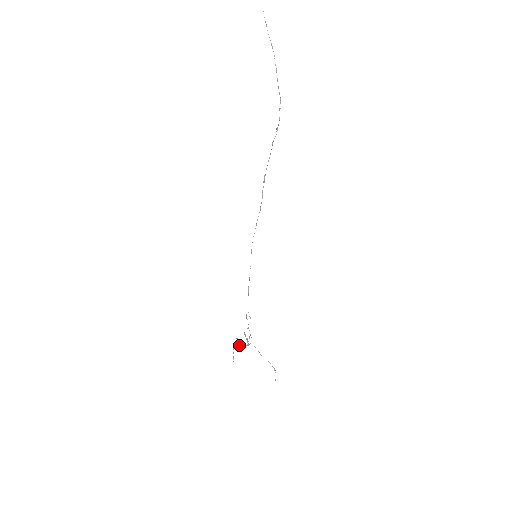
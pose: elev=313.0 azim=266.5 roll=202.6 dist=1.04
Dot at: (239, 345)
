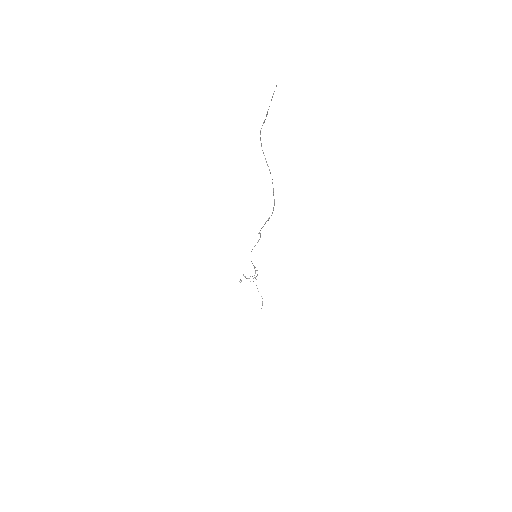
Dot at: occluded
